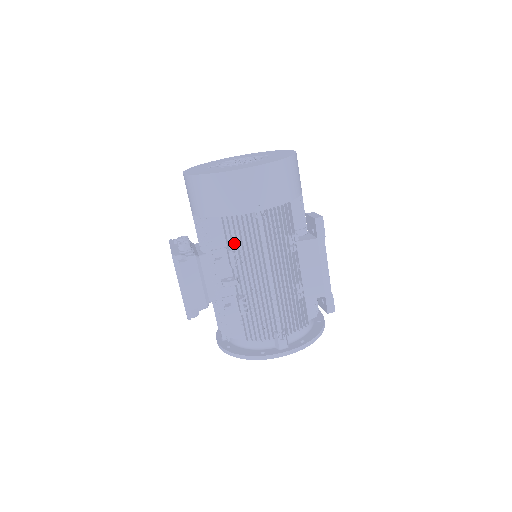
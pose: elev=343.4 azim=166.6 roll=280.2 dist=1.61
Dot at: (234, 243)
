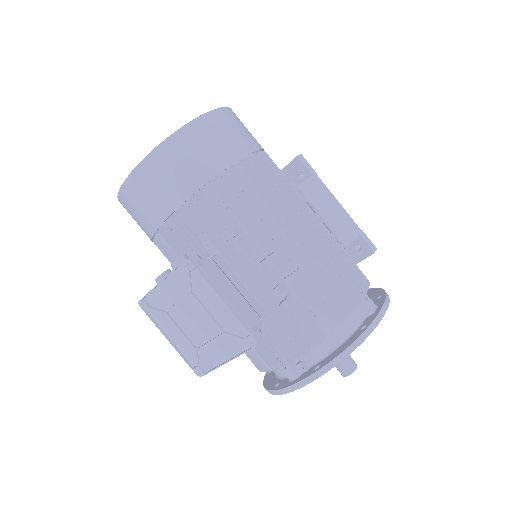
Dot at: occluded
